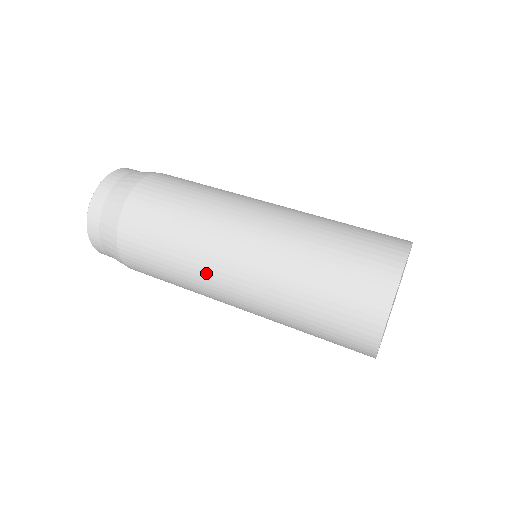
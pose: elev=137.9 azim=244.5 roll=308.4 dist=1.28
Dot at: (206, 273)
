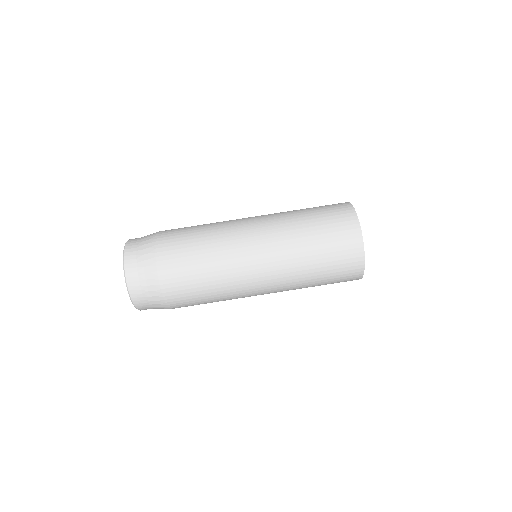
Dot at: (242, 291)
